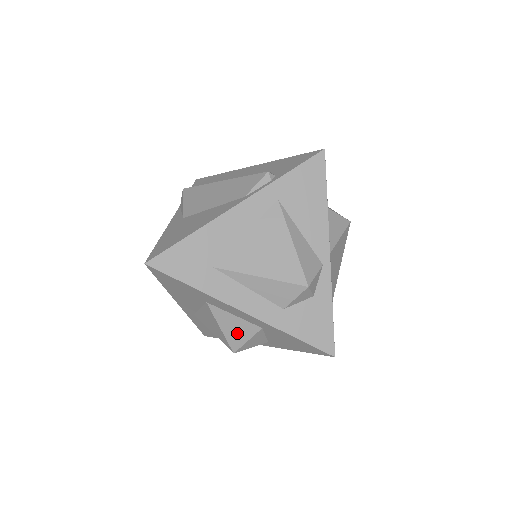
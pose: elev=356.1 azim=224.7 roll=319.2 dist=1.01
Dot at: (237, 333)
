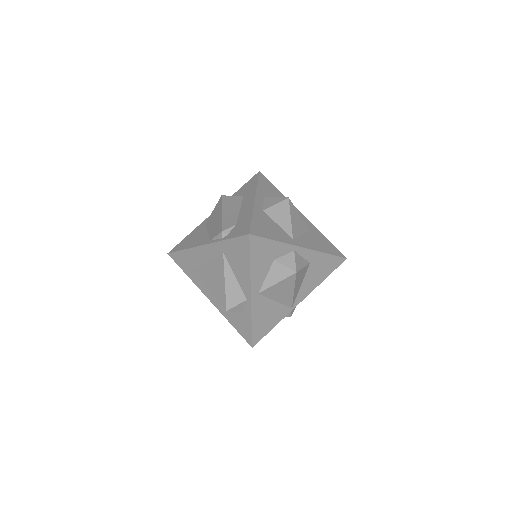
Dot at: occluded
